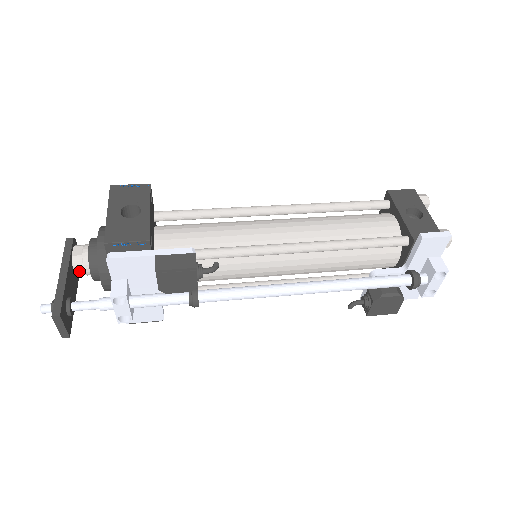
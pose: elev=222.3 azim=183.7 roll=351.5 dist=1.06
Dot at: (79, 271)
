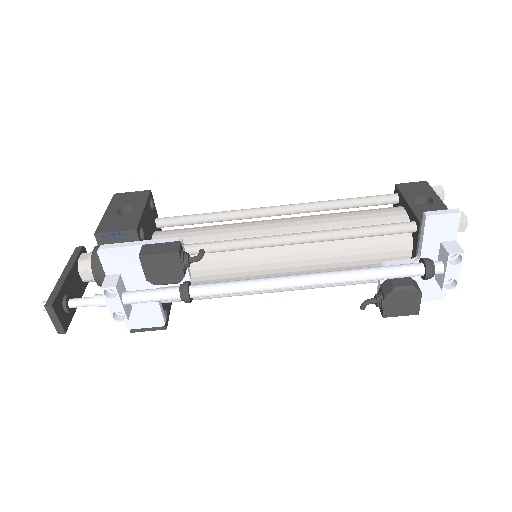
Dot at: (85, 276)
